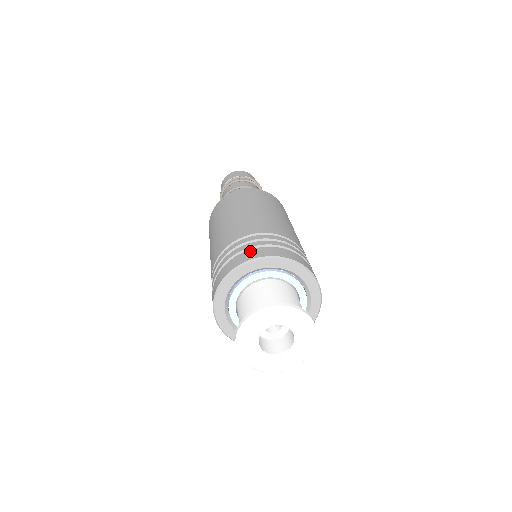
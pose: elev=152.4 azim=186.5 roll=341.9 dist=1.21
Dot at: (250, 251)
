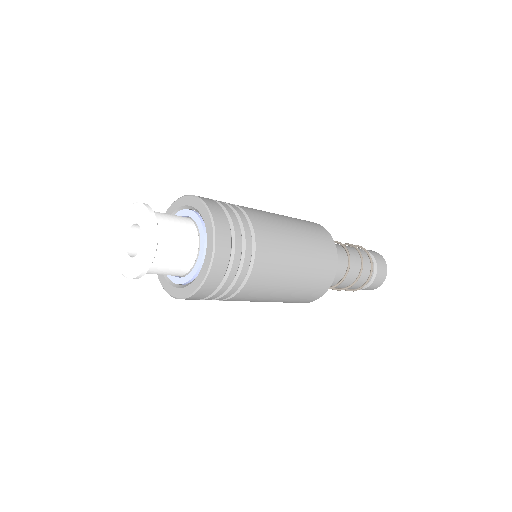
Dot at: occluded
